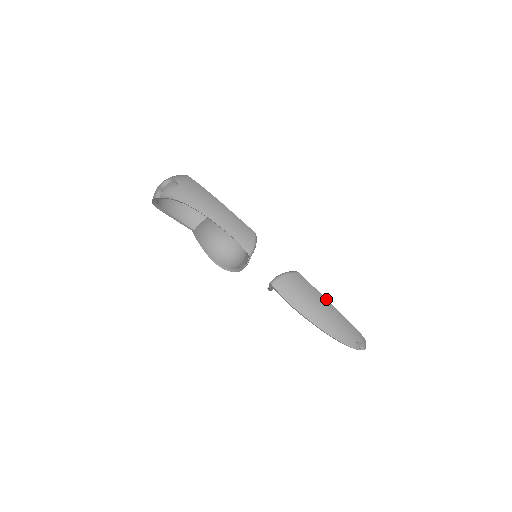
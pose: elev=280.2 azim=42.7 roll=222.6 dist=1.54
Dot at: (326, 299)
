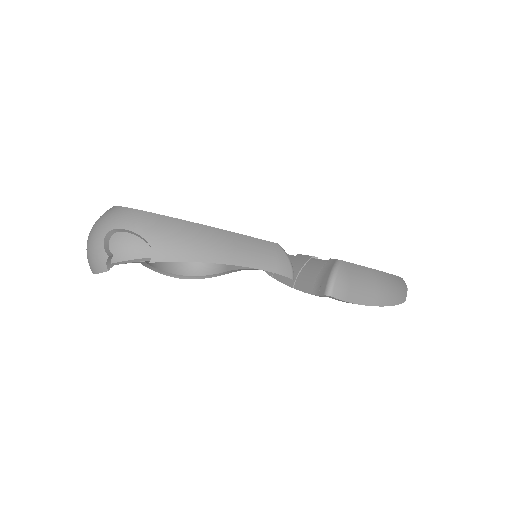
Dot at: (374, 270)
